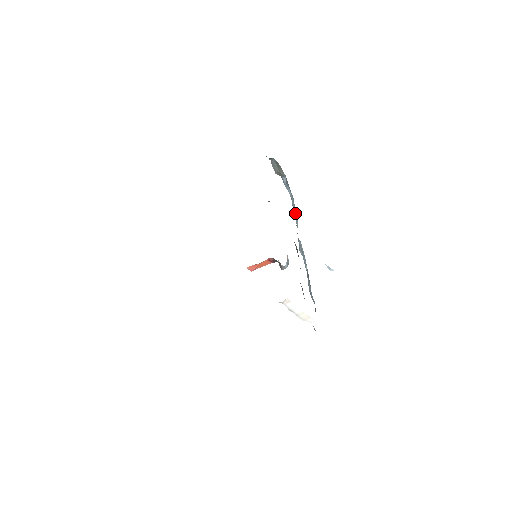
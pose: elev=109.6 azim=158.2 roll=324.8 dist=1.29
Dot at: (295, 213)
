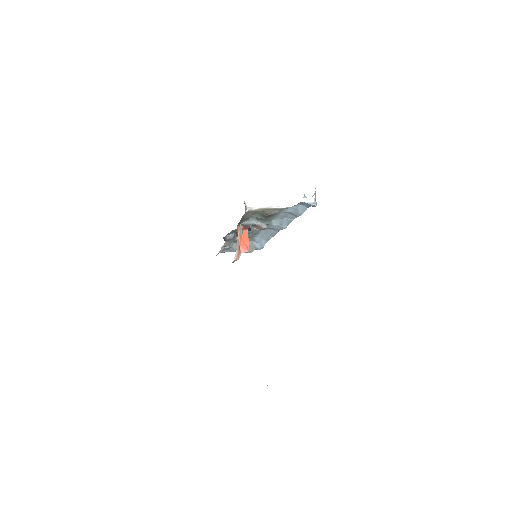
Dot at: (270, 234)
